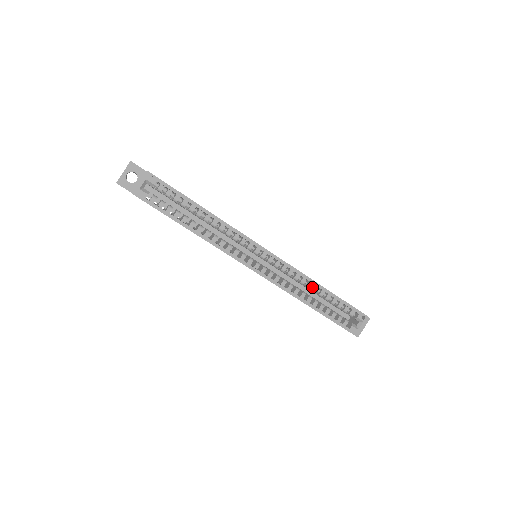
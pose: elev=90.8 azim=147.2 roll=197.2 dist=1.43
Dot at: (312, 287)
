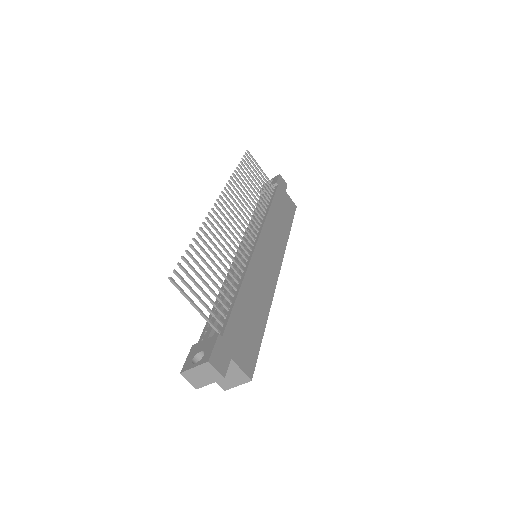
Dot at: occluded
